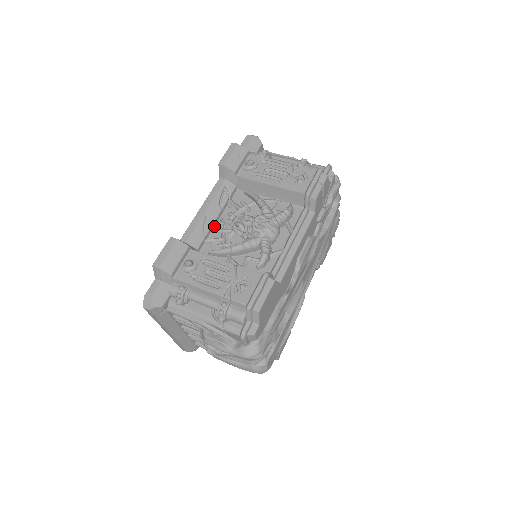
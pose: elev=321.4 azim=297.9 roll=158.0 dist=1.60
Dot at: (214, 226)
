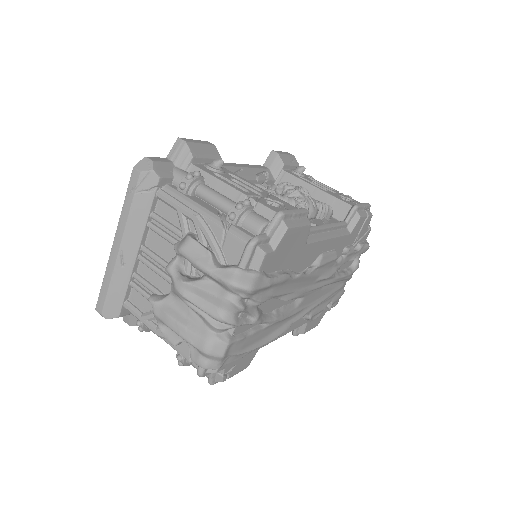
Dot at: occluded
